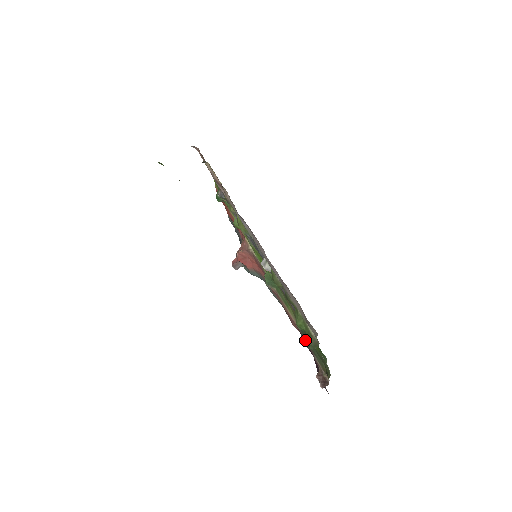
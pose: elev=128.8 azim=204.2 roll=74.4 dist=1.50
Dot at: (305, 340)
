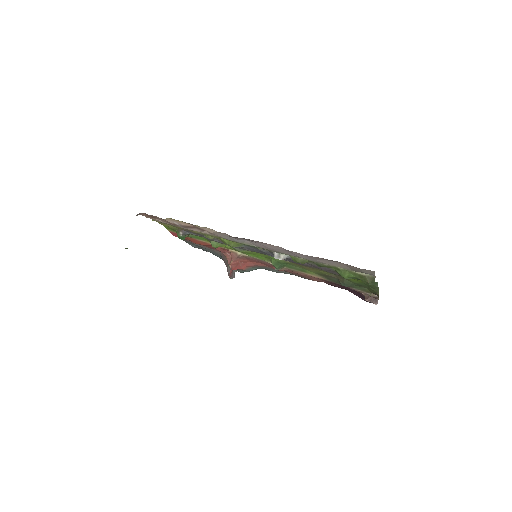
Dot at: (341, 284)
